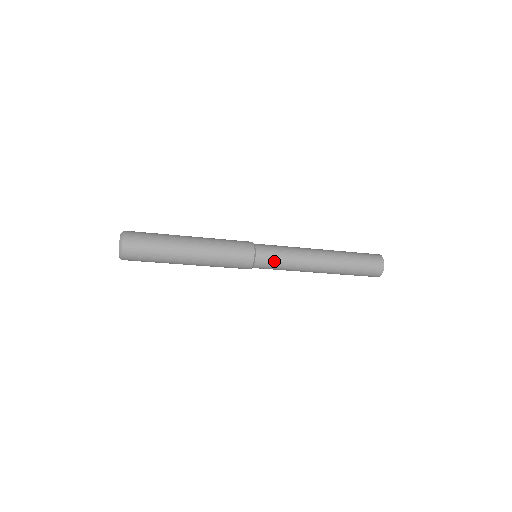
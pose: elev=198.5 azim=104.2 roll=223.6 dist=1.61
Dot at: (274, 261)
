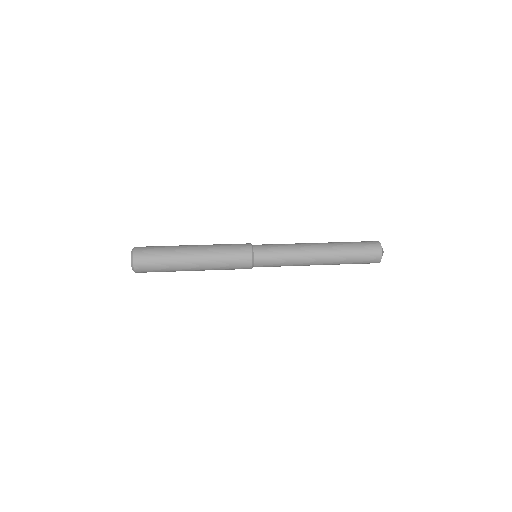
Dot at: (272, 264)
